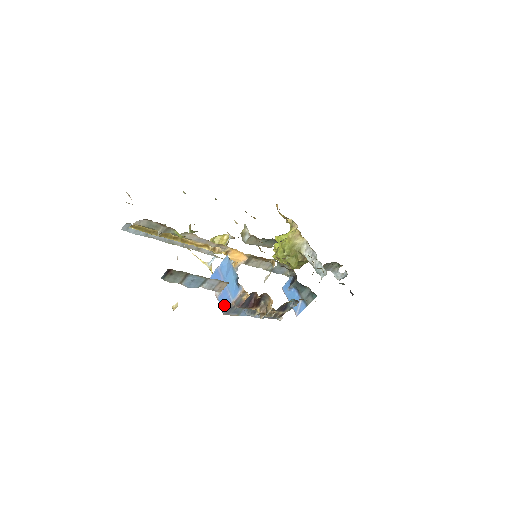
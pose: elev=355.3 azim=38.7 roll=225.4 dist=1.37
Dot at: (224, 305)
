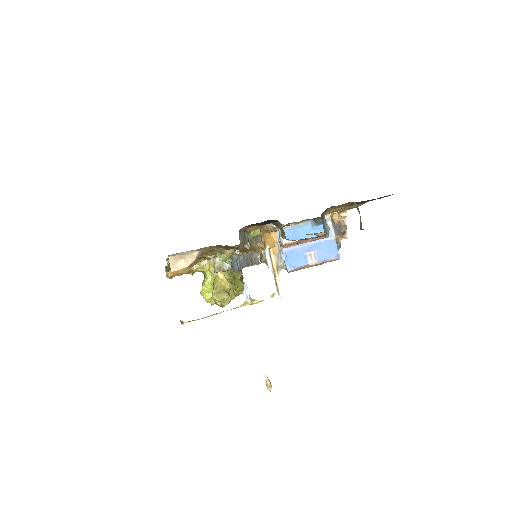
Dot at: (332, 252)
